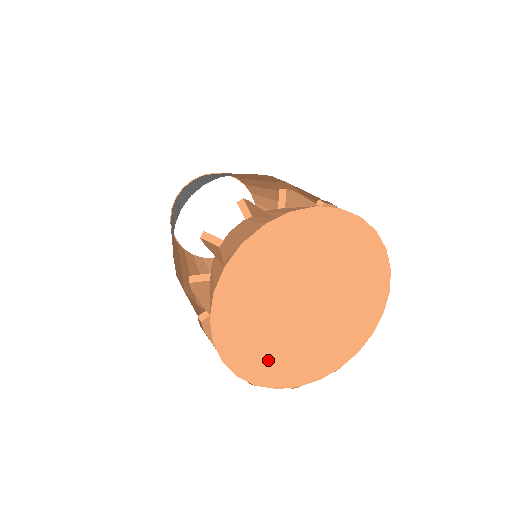
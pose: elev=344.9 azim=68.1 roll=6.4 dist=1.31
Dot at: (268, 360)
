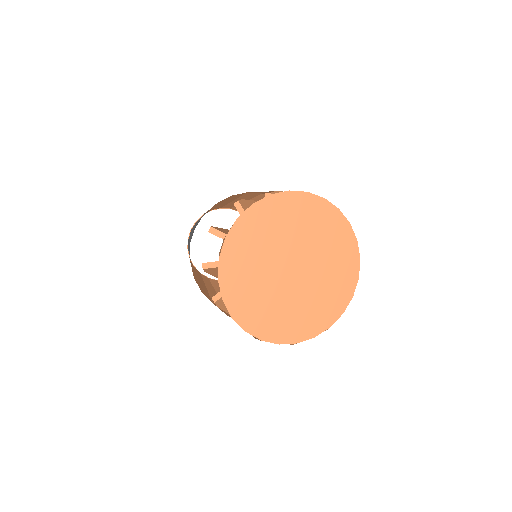
Dot at: (268, 317)
